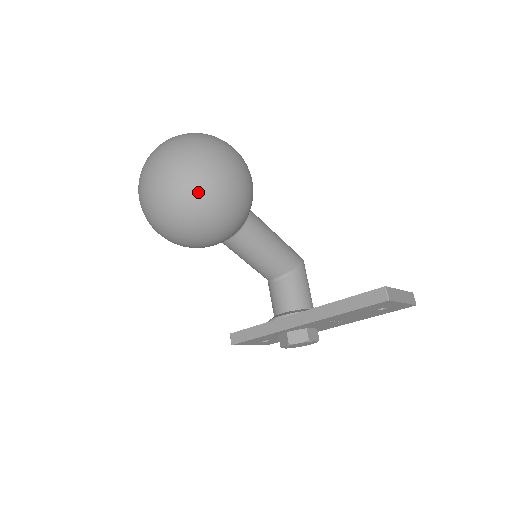
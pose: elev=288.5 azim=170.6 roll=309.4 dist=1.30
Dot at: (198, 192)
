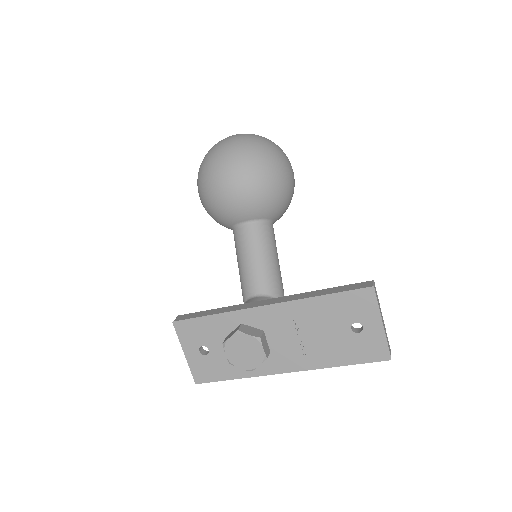
Dot at: (260, 148)
